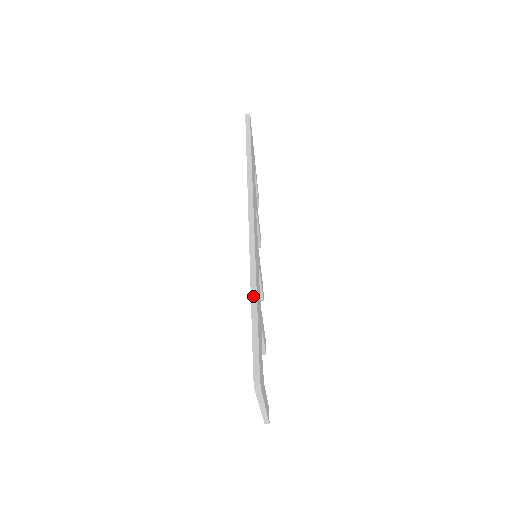
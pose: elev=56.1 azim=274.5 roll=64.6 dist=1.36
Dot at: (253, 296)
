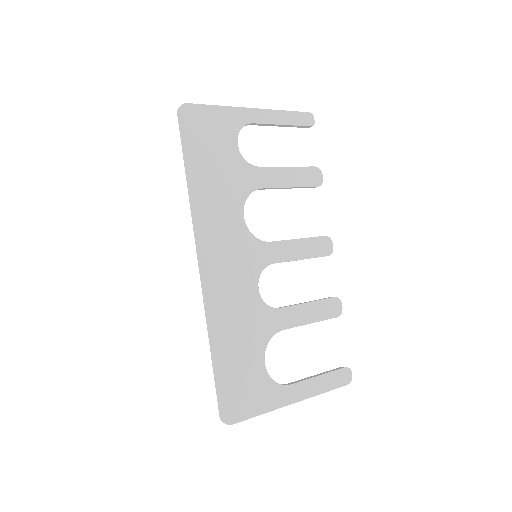
Dot at: (210, 345)
